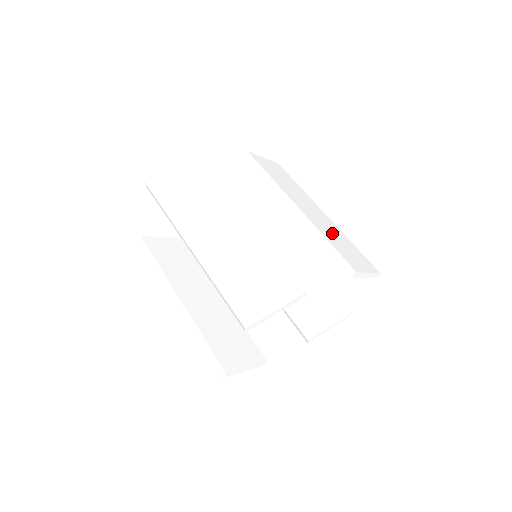
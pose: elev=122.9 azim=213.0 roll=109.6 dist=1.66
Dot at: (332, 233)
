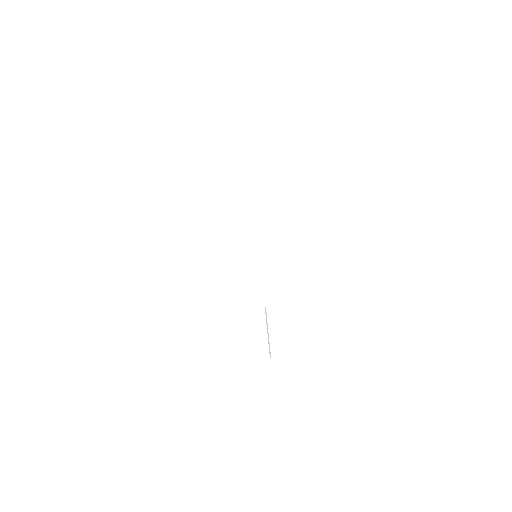
Dot at: (280, 243)
